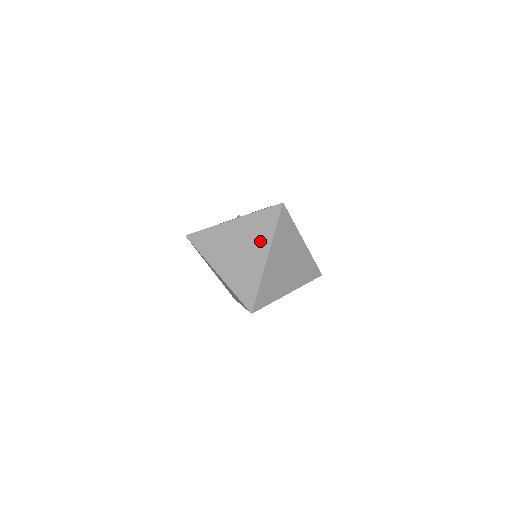
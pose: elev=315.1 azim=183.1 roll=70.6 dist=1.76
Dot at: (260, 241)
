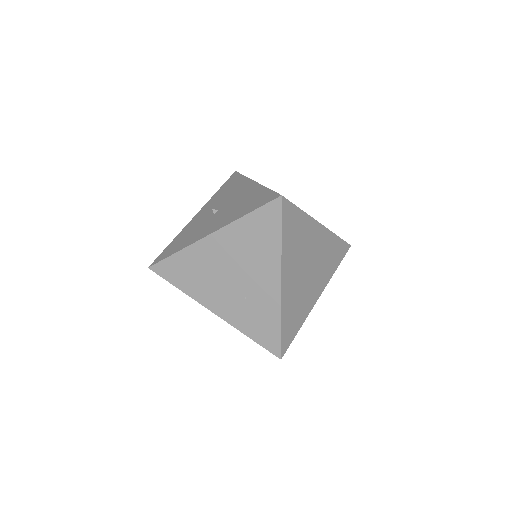
Dot at: (263, 260)
